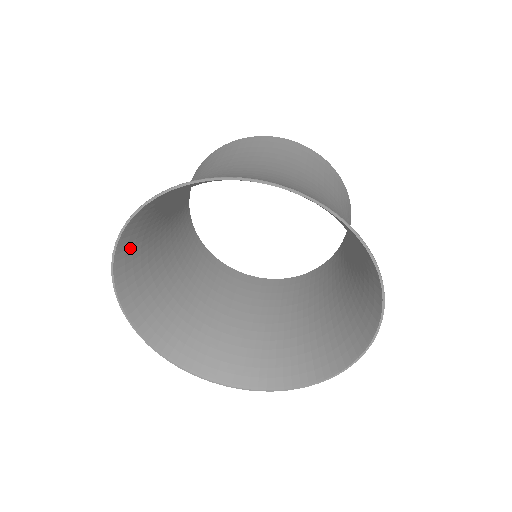
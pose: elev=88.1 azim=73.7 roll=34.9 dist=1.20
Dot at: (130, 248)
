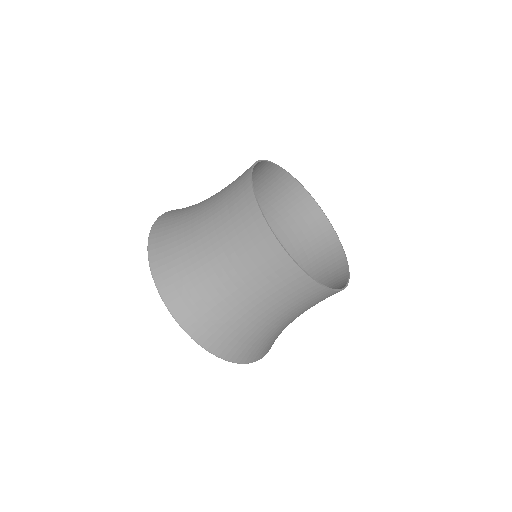
Dot at: (163, 236)
